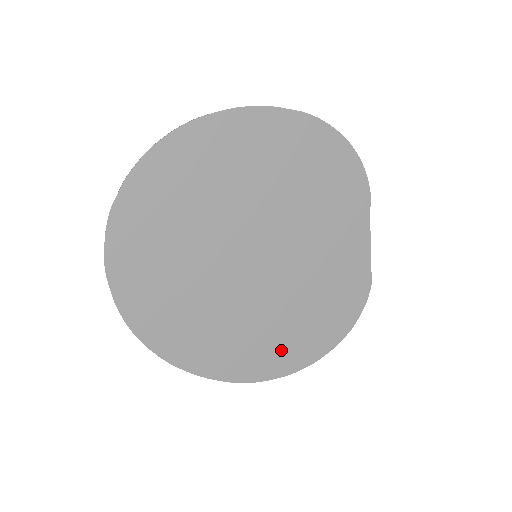
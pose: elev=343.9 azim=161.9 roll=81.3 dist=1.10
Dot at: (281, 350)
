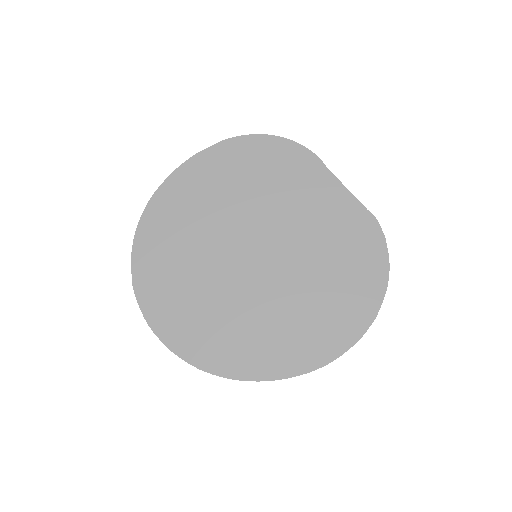
Dot at: (334, 321)
